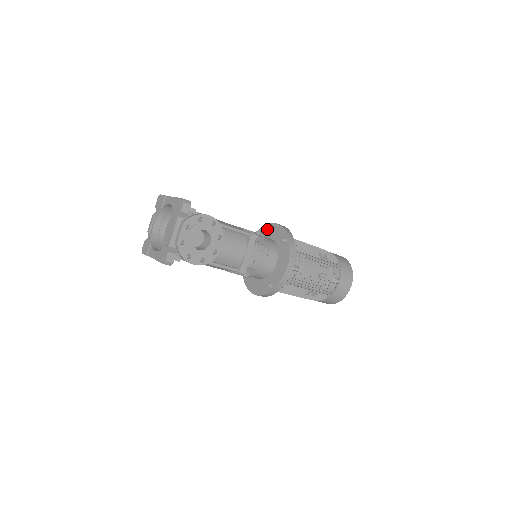
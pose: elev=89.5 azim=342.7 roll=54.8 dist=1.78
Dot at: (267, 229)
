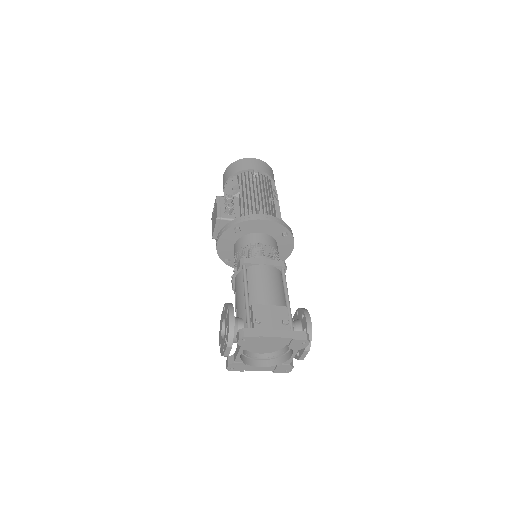
Dot at: (252, 225)
